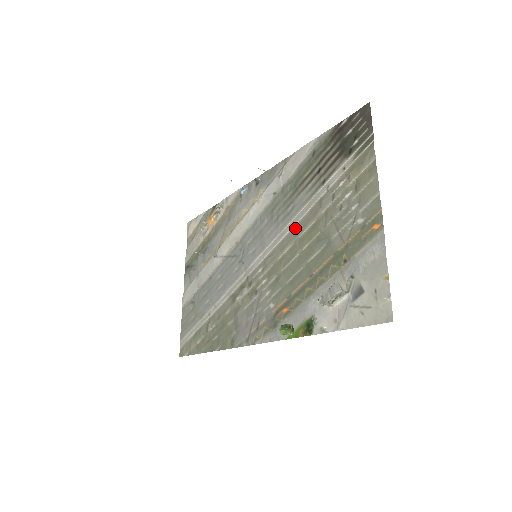
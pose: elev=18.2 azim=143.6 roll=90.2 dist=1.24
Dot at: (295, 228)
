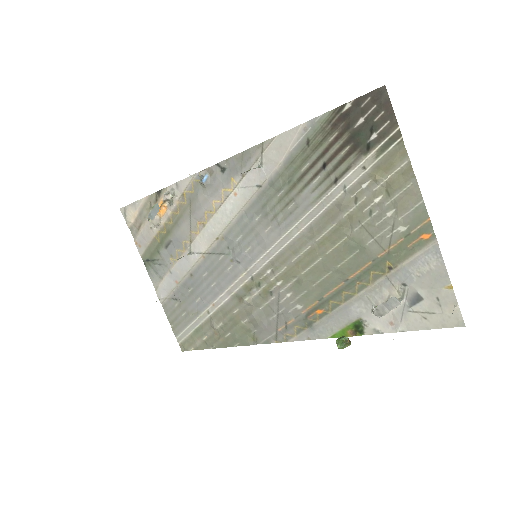
Dot at: (307, 230)
